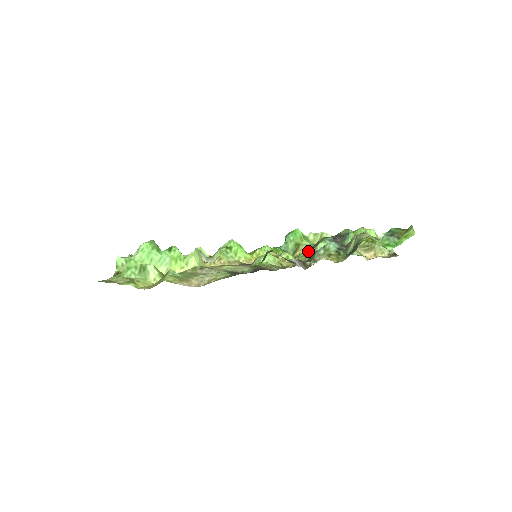
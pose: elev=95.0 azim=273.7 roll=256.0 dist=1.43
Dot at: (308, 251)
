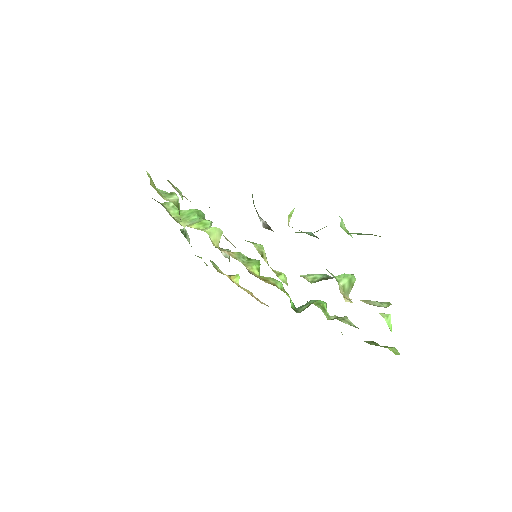
Dot at: occluded
